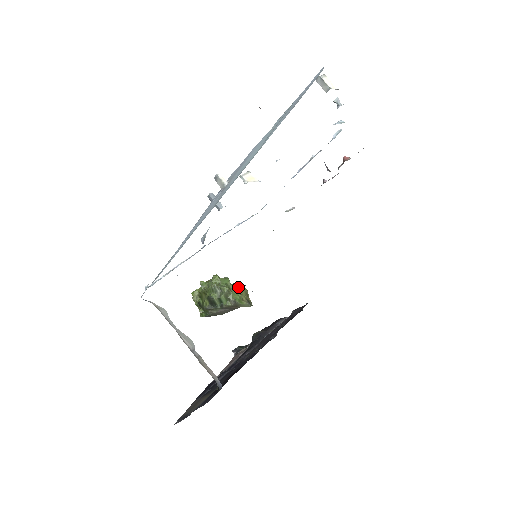
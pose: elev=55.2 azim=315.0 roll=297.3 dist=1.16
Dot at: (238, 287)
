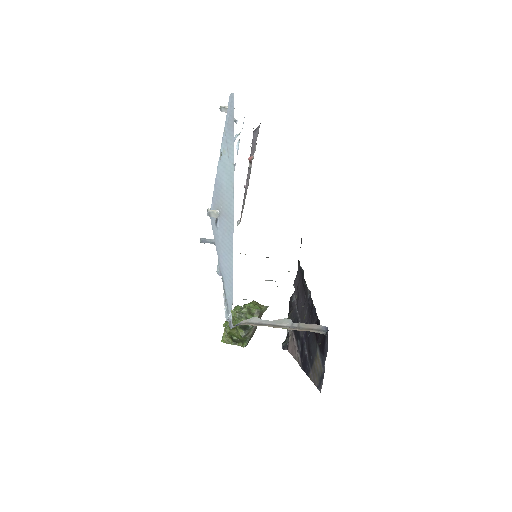
Dot at: occluded
